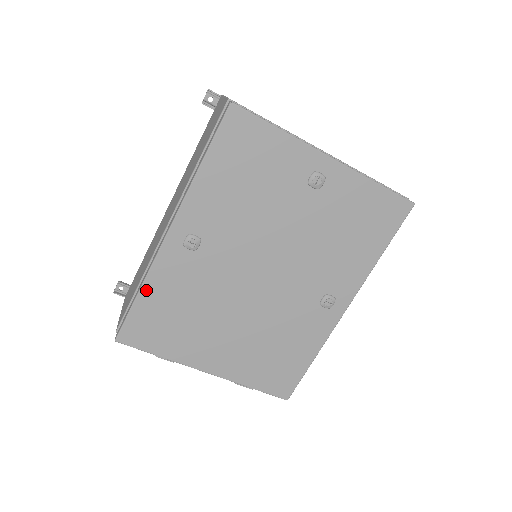
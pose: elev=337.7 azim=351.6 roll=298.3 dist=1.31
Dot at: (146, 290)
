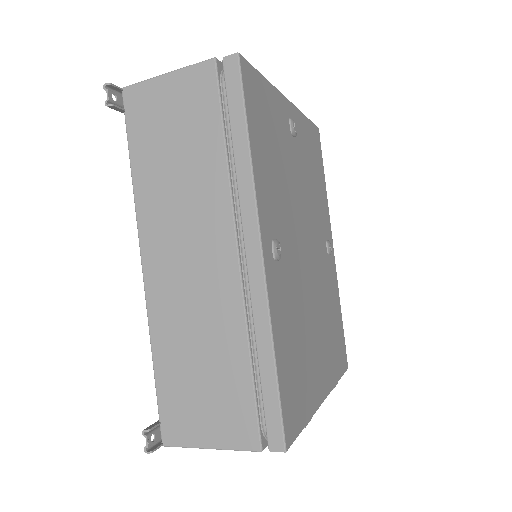
Dot at: (277, 348)
